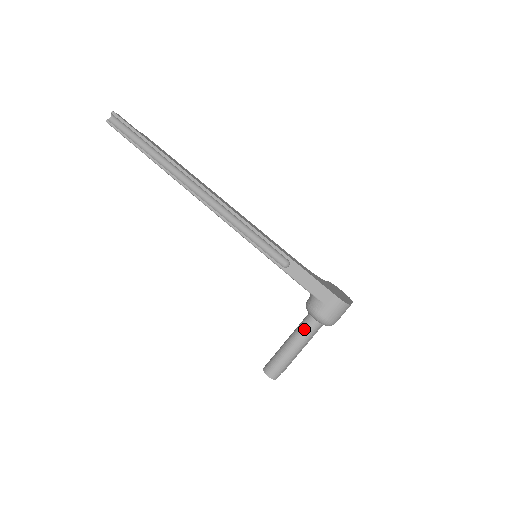
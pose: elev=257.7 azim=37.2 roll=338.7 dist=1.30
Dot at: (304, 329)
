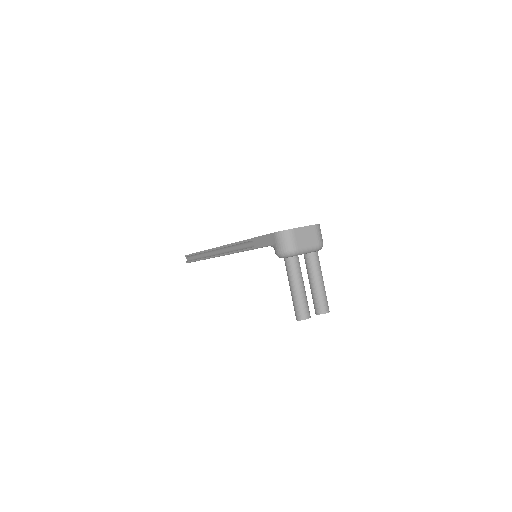
Dot at: (287, 270)
